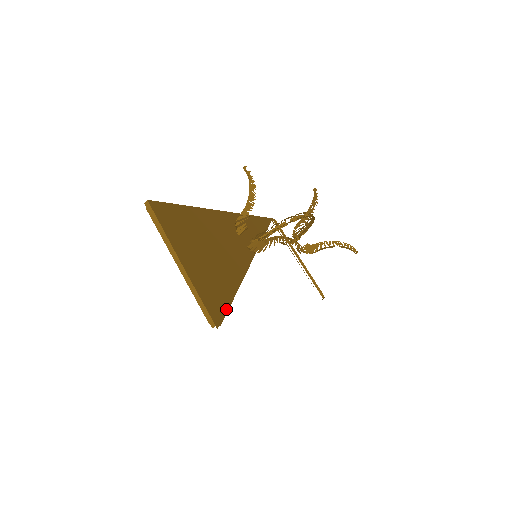
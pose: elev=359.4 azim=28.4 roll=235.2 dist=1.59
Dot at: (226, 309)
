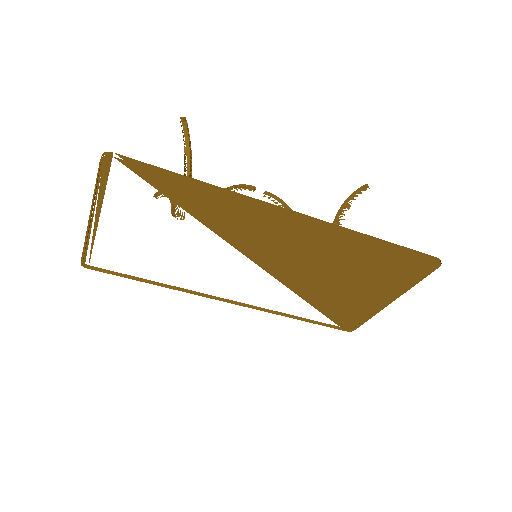
Dot at: (144, 179)
